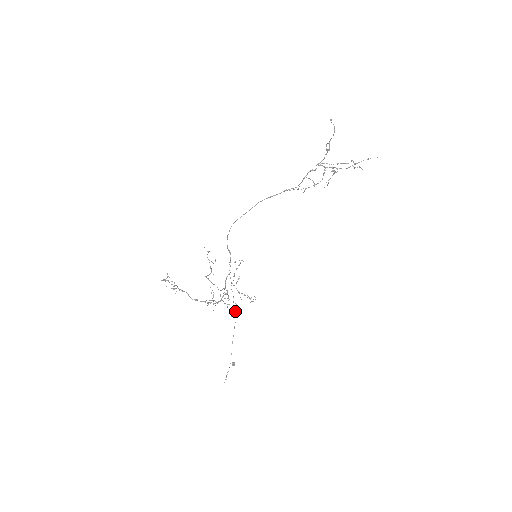
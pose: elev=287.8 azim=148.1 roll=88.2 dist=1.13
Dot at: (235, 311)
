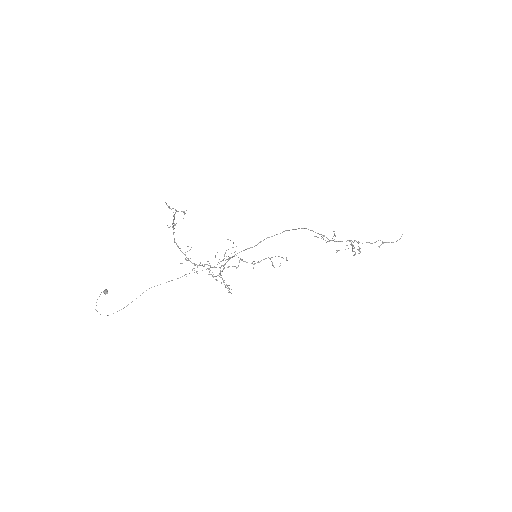
Dot at: occluded
